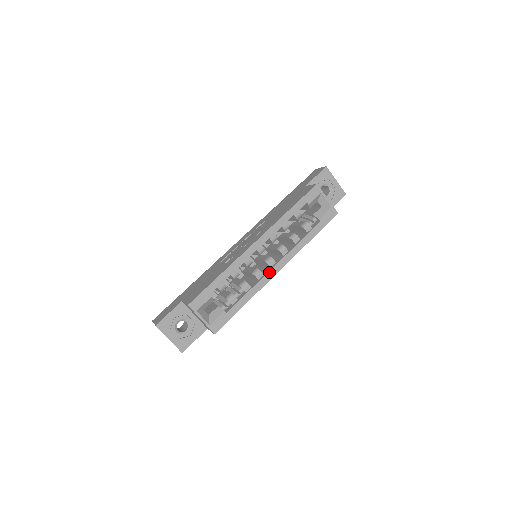
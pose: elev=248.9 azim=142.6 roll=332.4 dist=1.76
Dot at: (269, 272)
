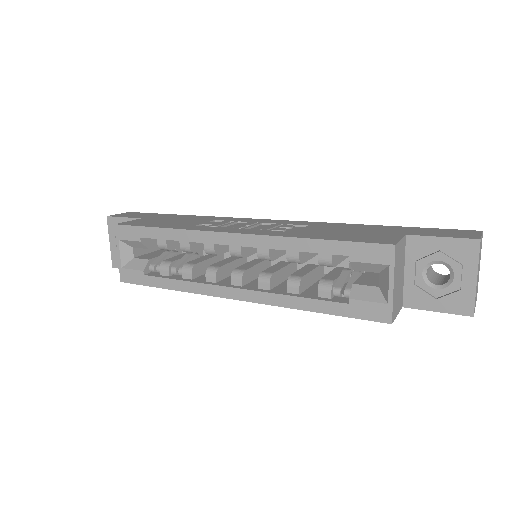
Dot at: (220, 286)
